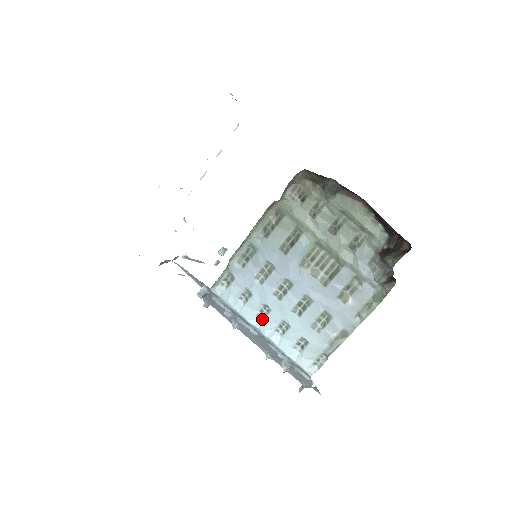
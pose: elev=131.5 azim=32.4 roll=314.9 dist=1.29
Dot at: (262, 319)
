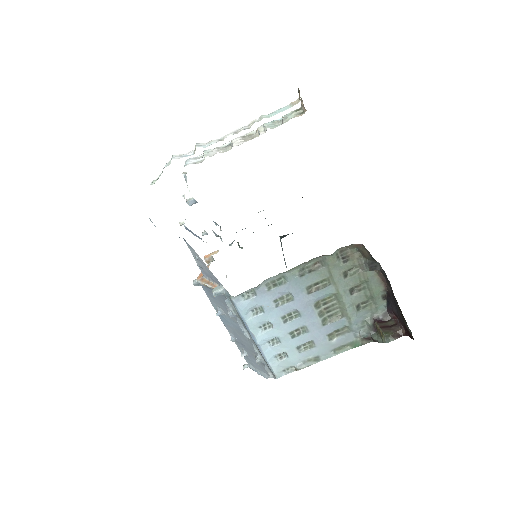
Dot at: (262, 331)
